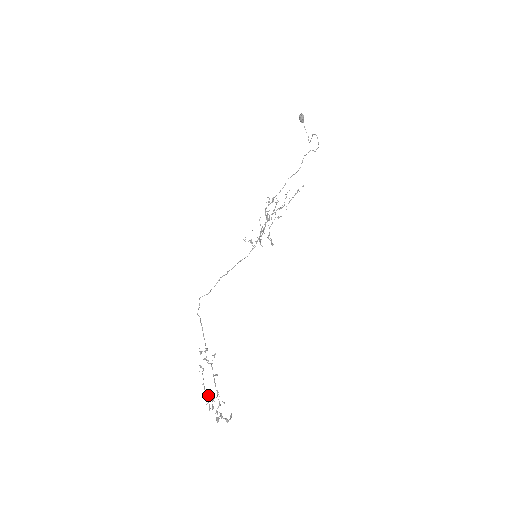
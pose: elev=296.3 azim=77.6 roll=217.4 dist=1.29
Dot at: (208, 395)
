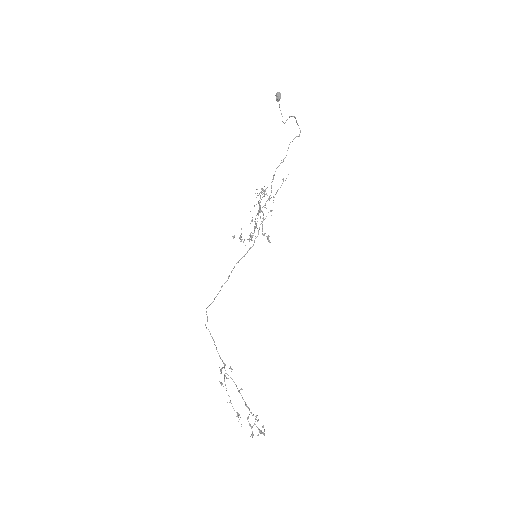
Dot at: occluded
